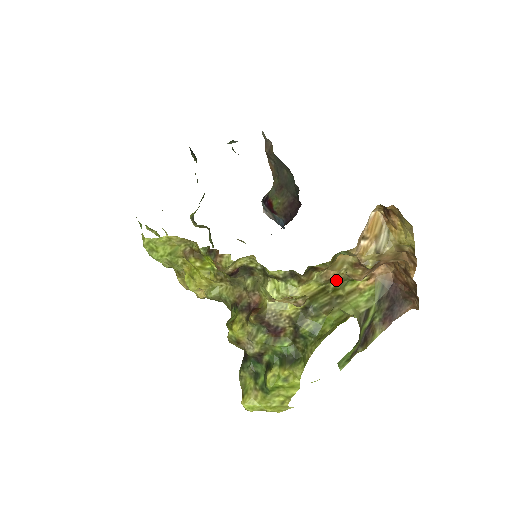
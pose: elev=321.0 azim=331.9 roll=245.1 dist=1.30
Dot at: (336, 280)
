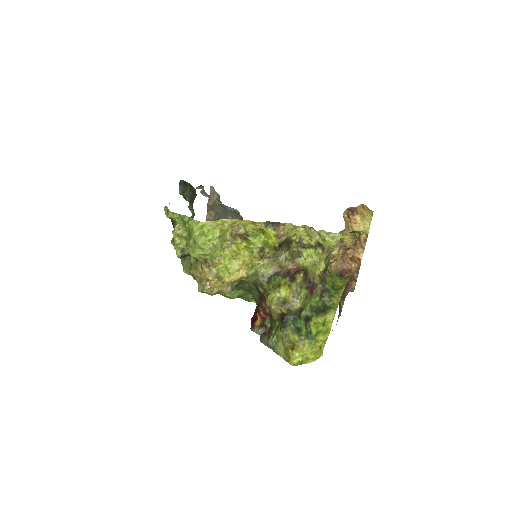
Dot at: (328, 258)
